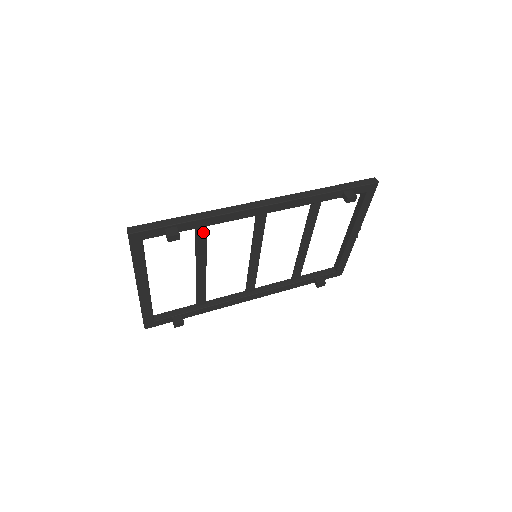
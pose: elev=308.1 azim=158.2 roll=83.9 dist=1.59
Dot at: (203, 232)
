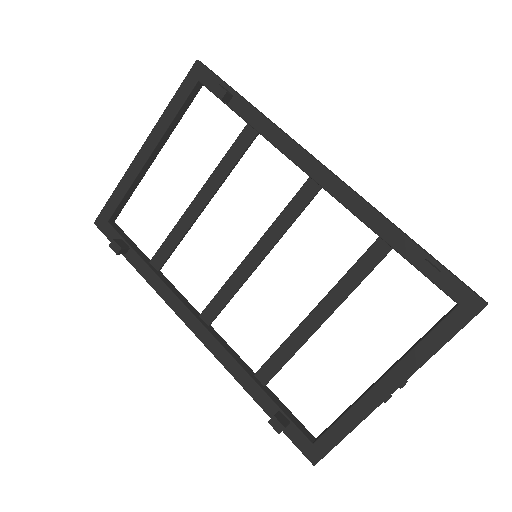
Dot at: (245, 143)
